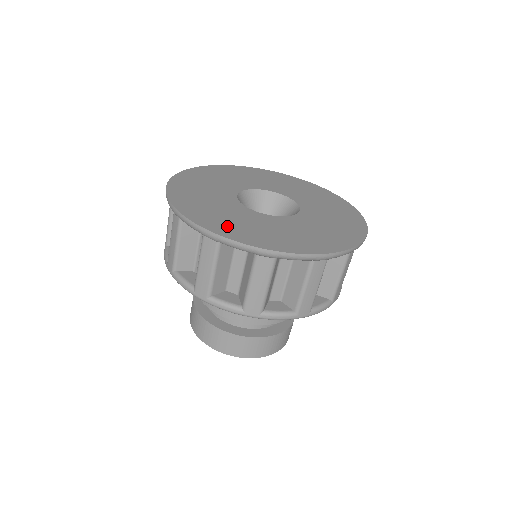
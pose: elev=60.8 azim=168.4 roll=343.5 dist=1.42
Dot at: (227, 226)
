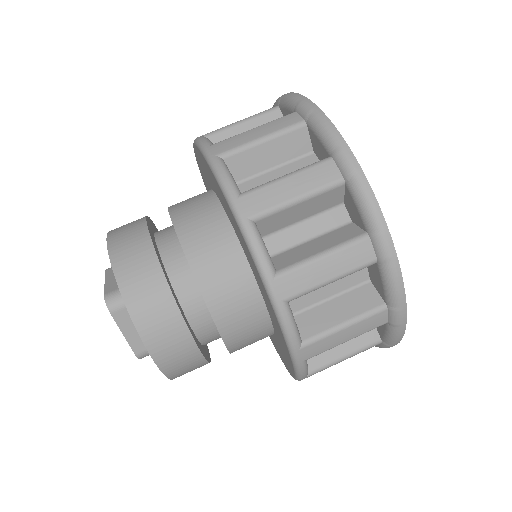
Dot at: occluded
